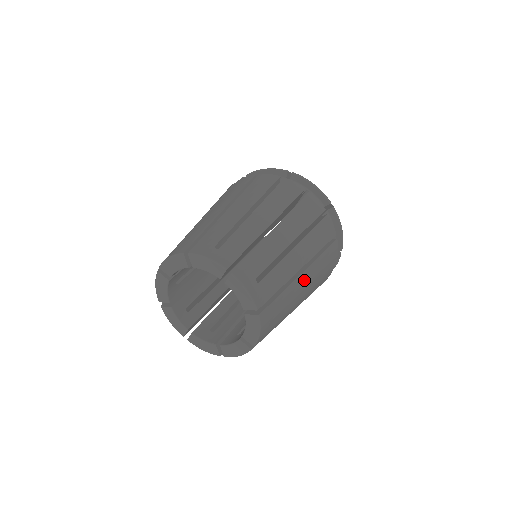
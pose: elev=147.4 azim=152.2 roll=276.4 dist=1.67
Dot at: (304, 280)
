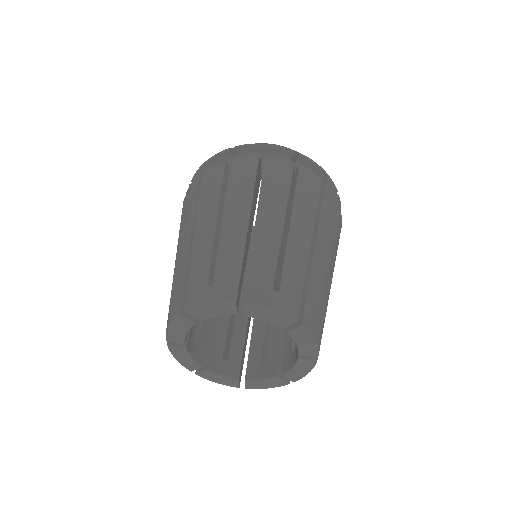
Dot at: (322, 251)
